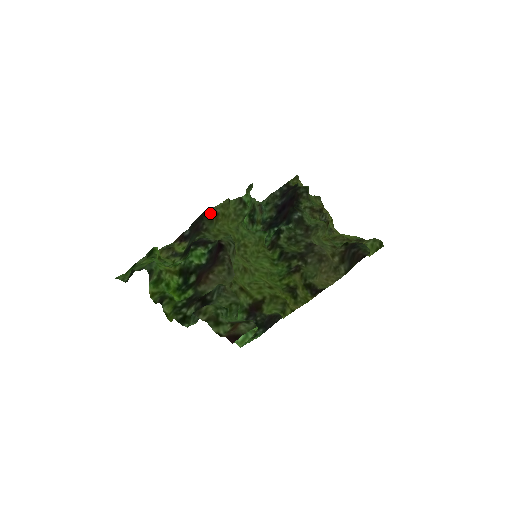
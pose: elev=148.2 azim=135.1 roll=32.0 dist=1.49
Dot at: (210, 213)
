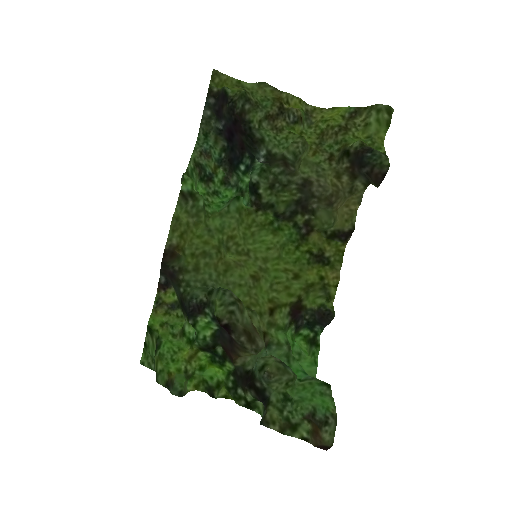
Dot at: (169, 254)
